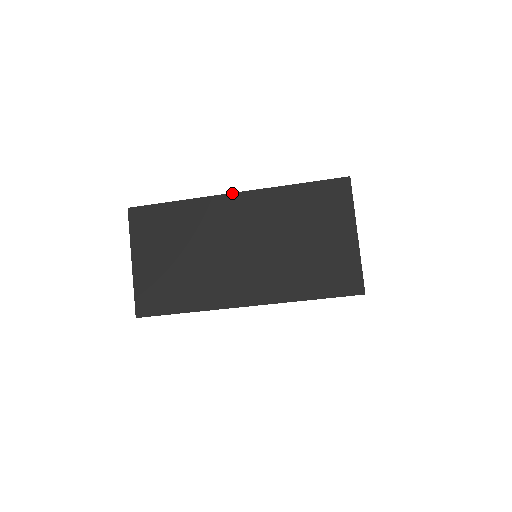
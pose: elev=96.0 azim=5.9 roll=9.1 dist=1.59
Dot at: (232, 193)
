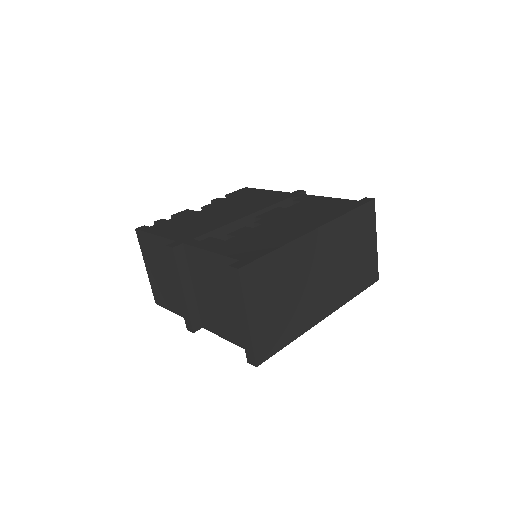
Dot at: (314, 230)
